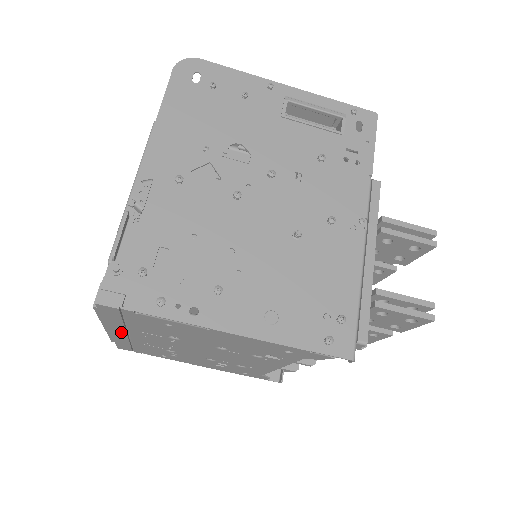
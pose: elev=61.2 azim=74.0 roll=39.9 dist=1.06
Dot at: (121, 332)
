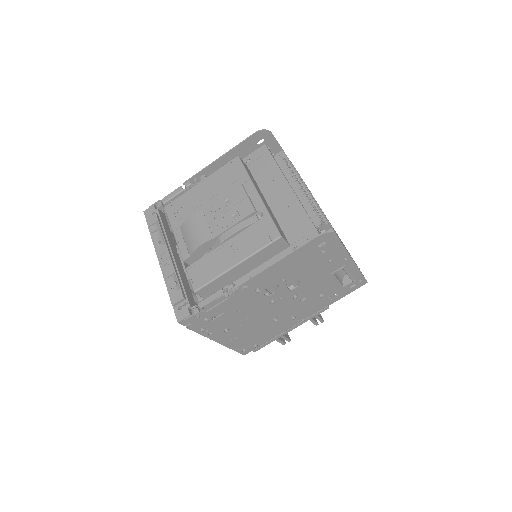
Dot at: occluded
